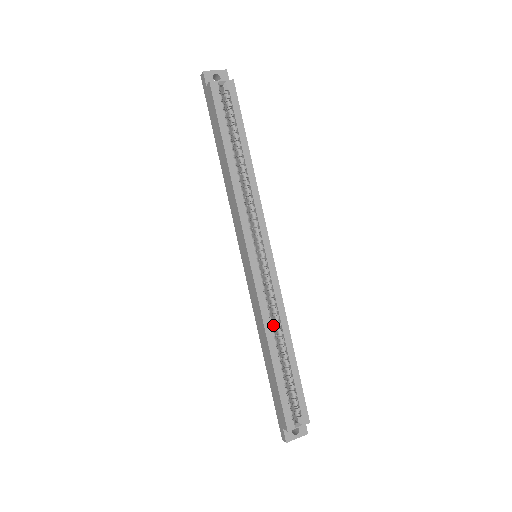
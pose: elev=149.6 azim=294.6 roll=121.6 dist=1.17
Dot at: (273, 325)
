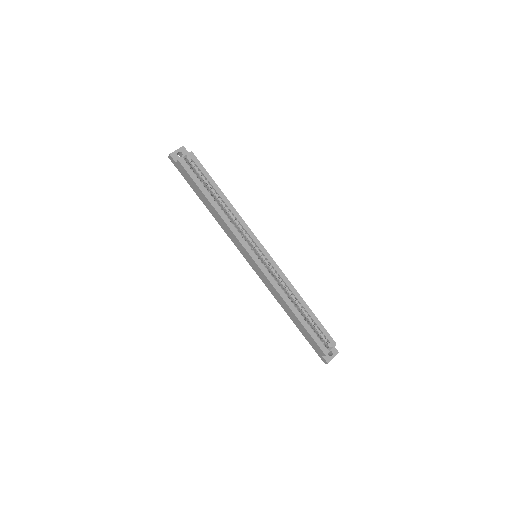
Dot at: (287, 294)
